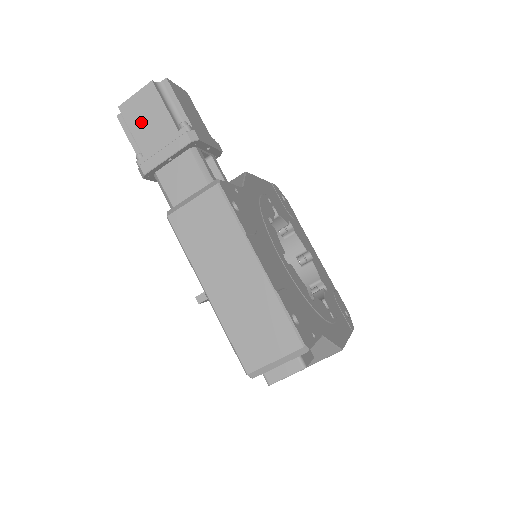
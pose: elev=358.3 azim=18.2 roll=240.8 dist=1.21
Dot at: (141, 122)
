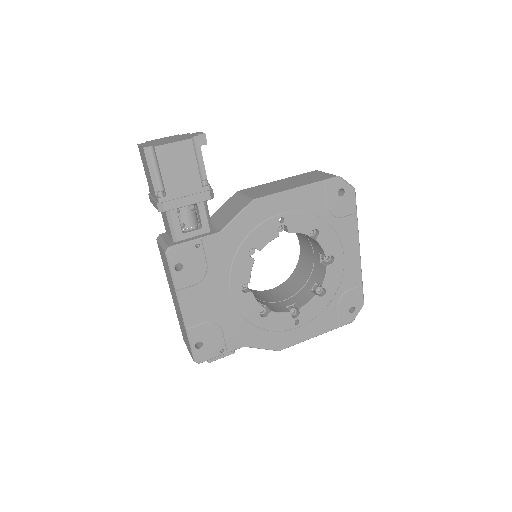
Dot at: (145, 168)
